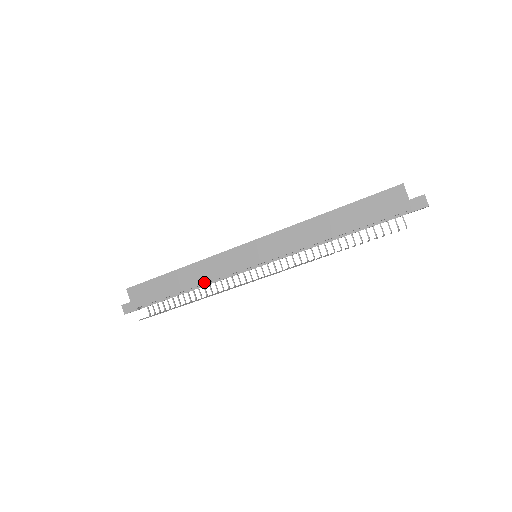
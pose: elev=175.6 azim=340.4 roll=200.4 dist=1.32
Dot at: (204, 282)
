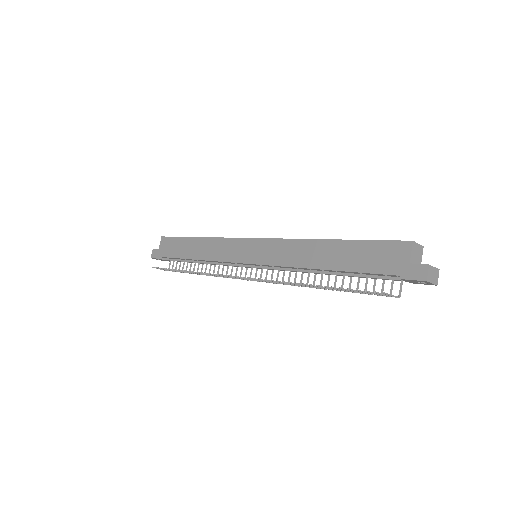
Dot at: (207, 259)
